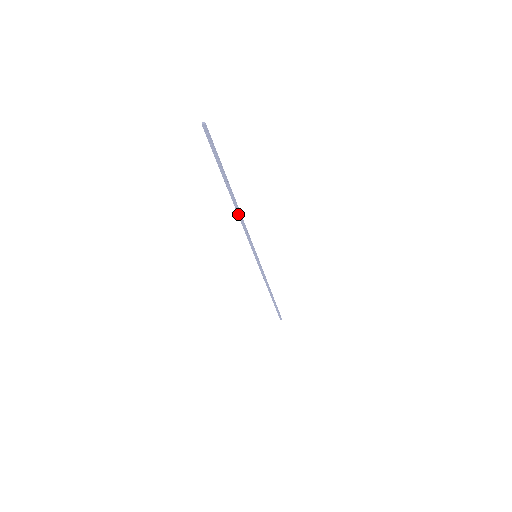
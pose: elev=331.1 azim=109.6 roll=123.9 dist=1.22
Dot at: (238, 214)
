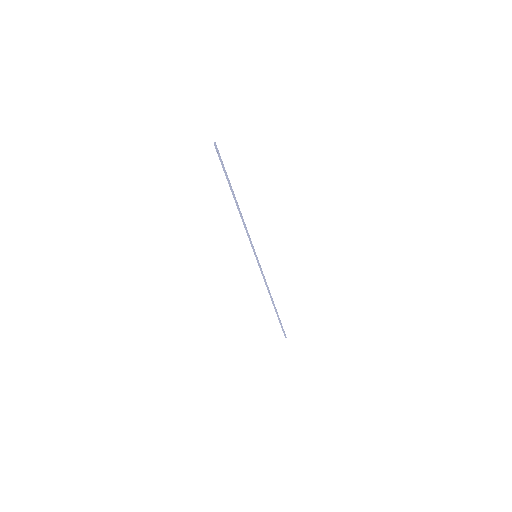
Dot at: (240, 213)
